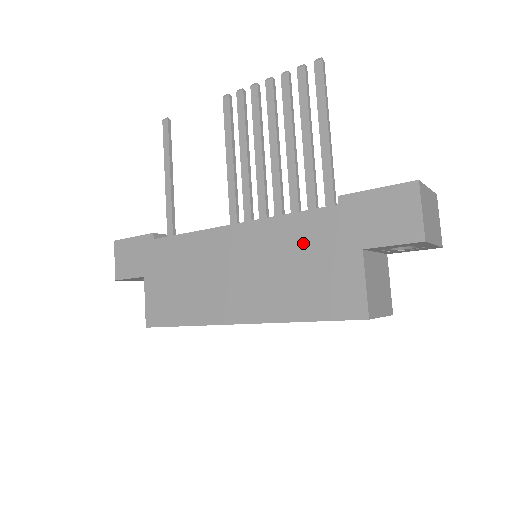
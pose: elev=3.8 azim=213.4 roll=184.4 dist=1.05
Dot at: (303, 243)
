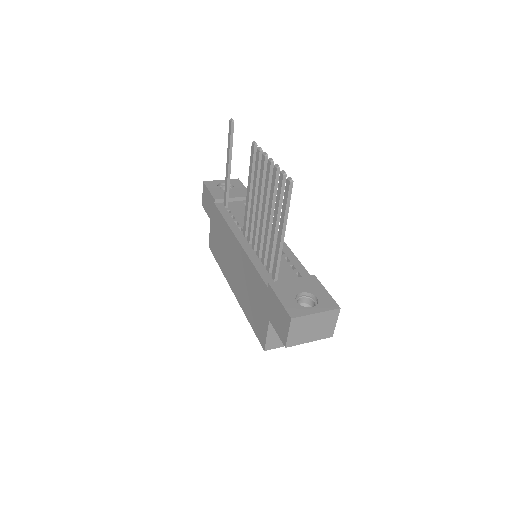
Dot at: (255, 287)
